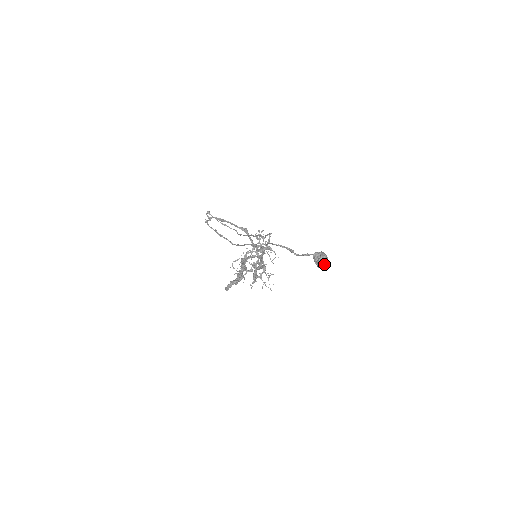
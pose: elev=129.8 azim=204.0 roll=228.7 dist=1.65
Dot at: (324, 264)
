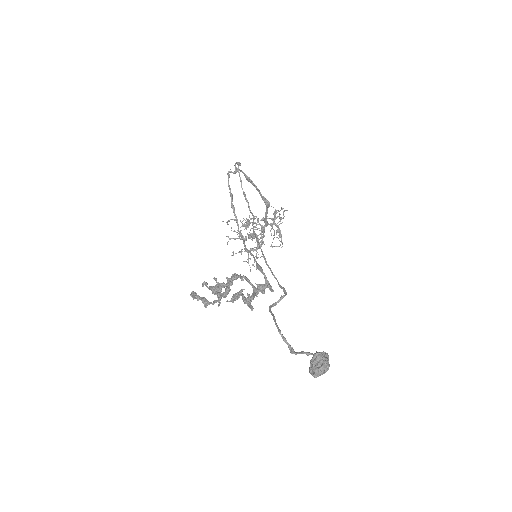
Dot at: (319, 374)
